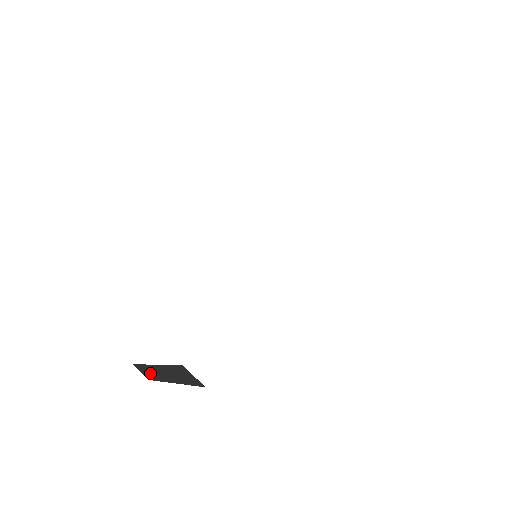
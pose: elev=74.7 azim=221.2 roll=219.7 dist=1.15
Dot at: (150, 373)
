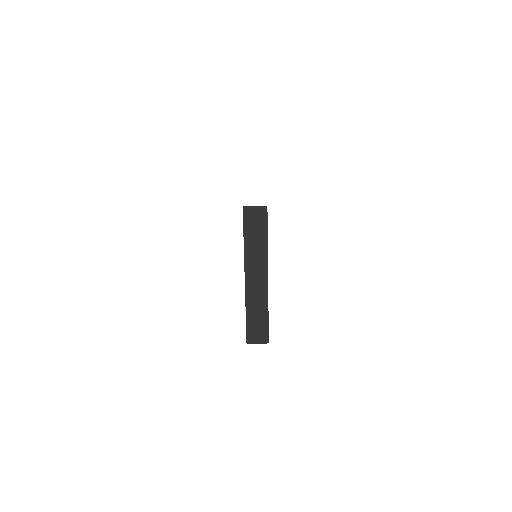
Dot at: (257, 316)
